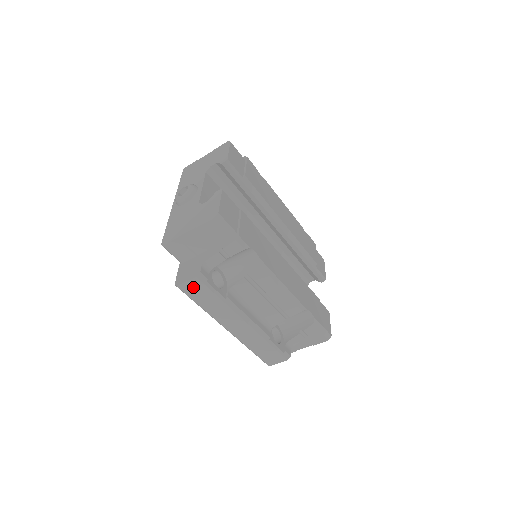
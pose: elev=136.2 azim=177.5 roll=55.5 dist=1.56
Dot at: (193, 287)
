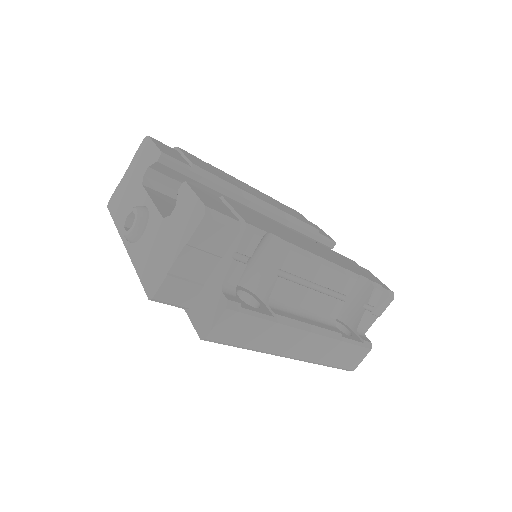
Dot at: (227, 326)
